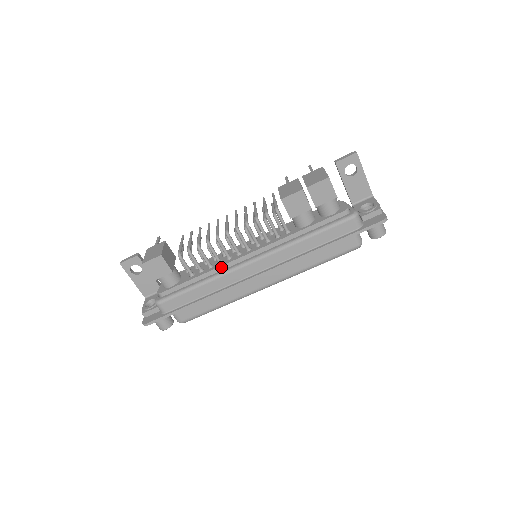
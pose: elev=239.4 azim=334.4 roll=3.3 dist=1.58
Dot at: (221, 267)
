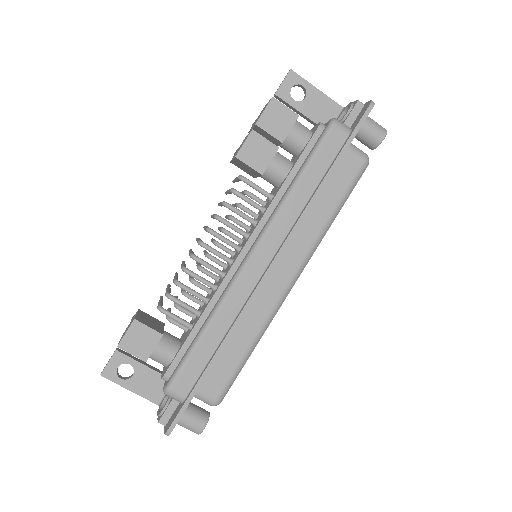
Dot at: (219, 290)
